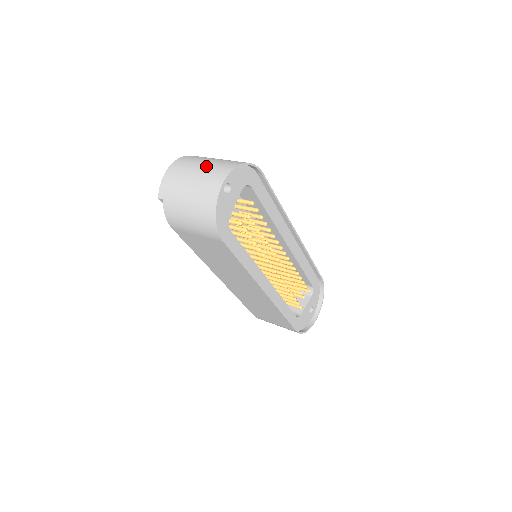
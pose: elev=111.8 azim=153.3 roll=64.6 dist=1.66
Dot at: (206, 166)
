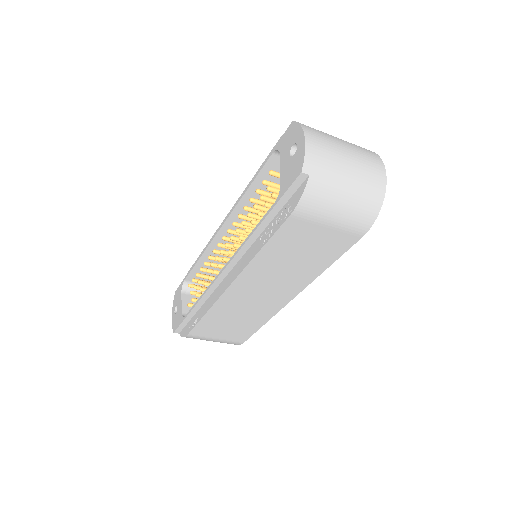
Dot at: (349, 144)
